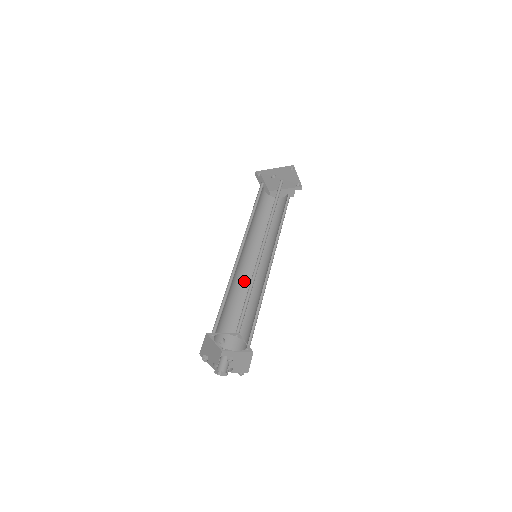
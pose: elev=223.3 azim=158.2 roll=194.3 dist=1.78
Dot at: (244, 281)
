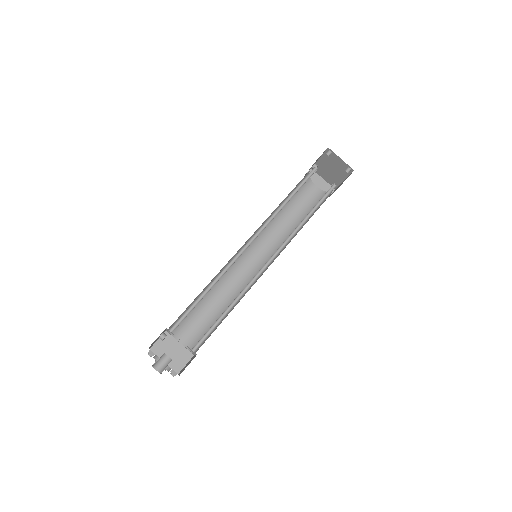
Dot at: (245, 285)
